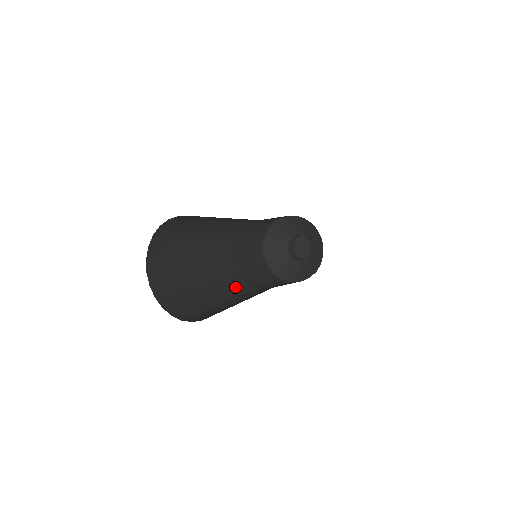
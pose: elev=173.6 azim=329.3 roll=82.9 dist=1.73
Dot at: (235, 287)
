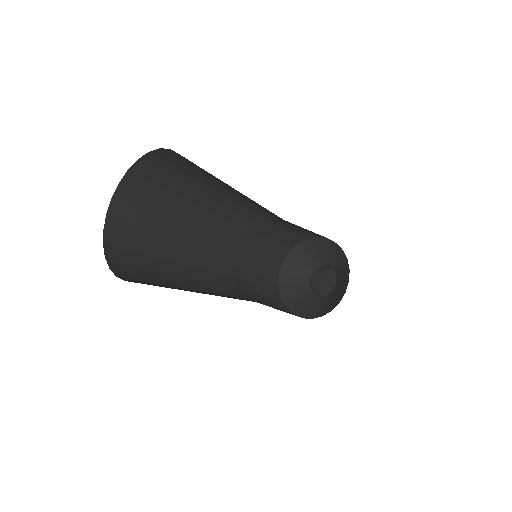
Dot at: (232, 297)
